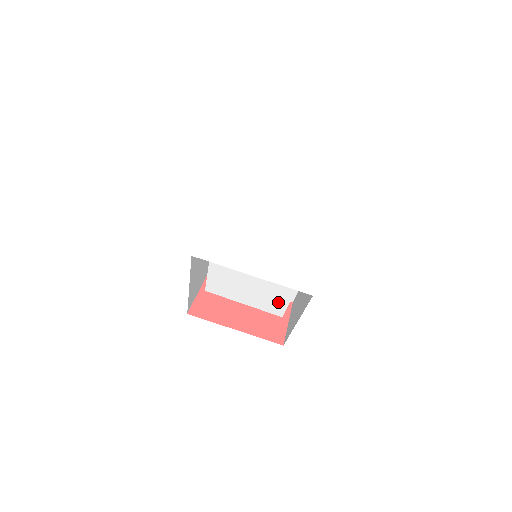
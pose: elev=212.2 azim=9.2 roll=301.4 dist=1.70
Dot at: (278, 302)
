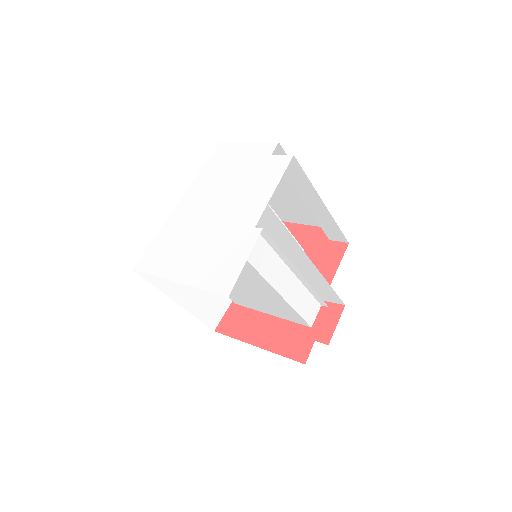
Dot at: (286, 309)
